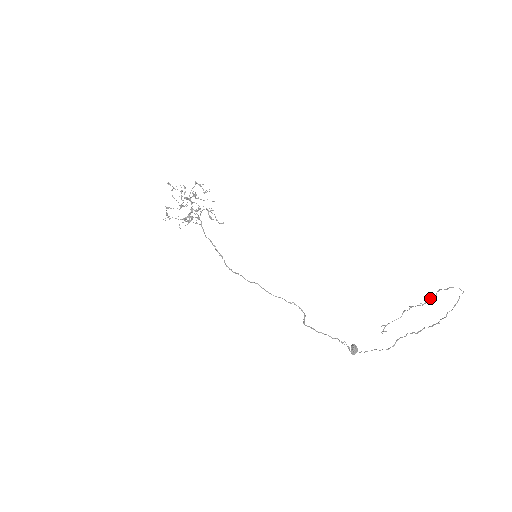
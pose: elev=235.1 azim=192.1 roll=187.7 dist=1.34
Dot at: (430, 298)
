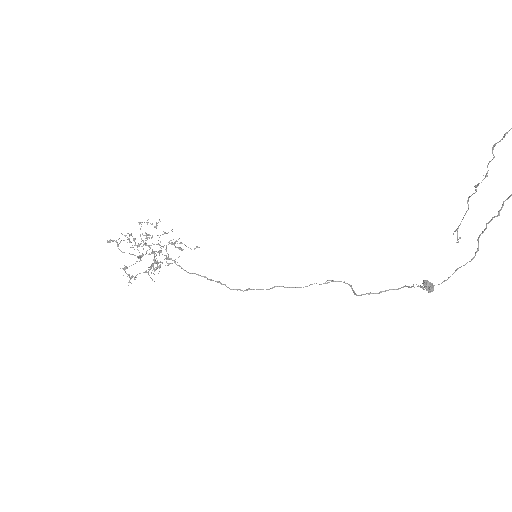
Dot at: (488, 163)
